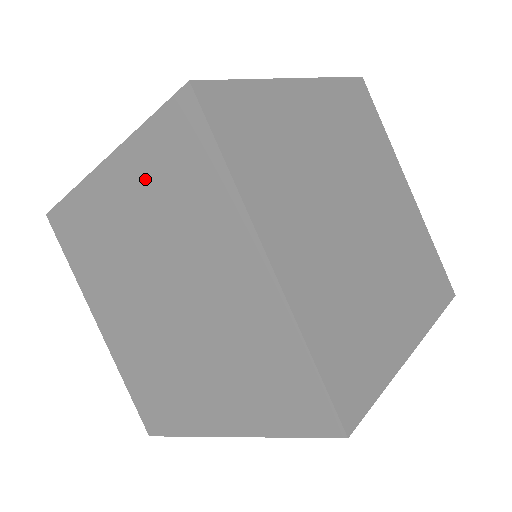
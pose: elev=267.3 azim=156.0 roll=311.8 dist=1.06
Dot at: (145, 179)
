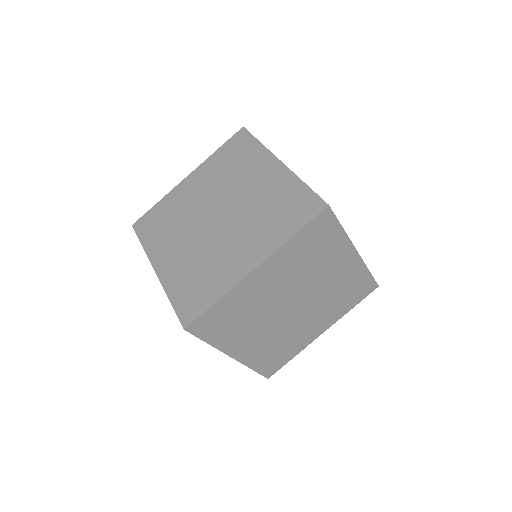
Dot at: occluded
